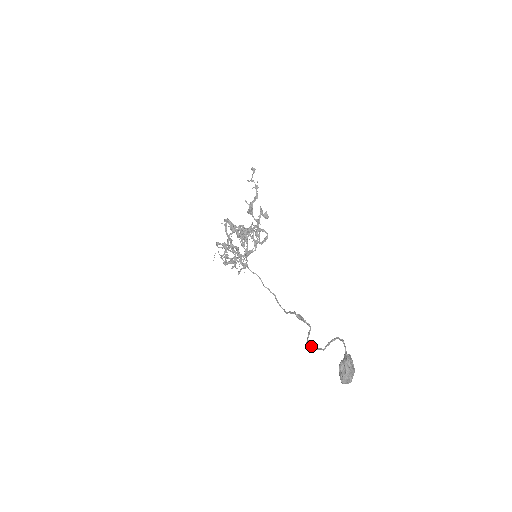
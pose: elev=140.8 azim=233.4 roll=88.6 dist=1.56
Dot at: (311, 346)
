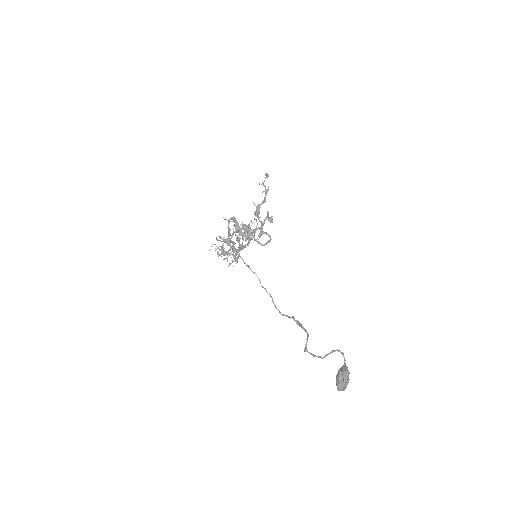
Dot at: occluded
